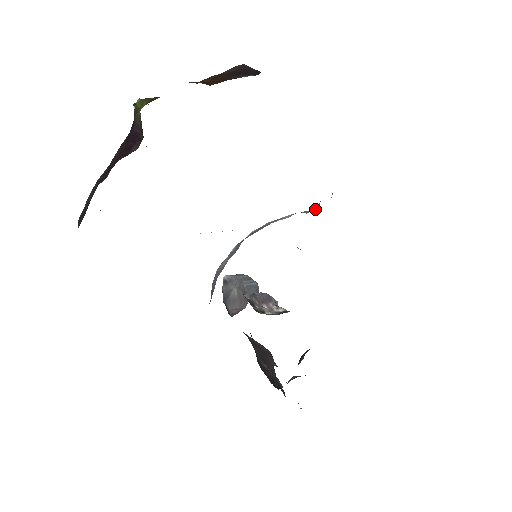
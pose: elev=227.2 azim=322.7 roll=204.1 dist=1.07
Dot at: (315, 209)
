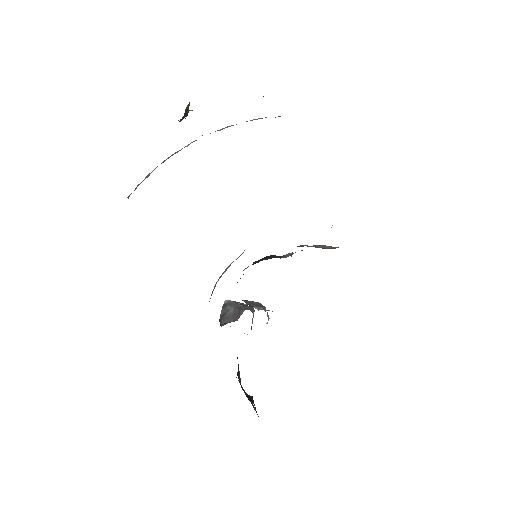
Dot at: occluded
